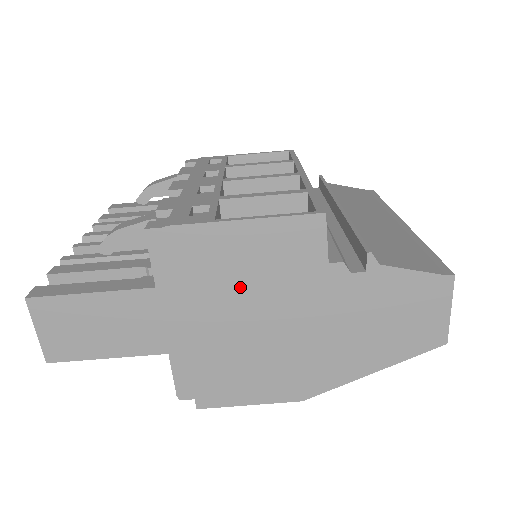
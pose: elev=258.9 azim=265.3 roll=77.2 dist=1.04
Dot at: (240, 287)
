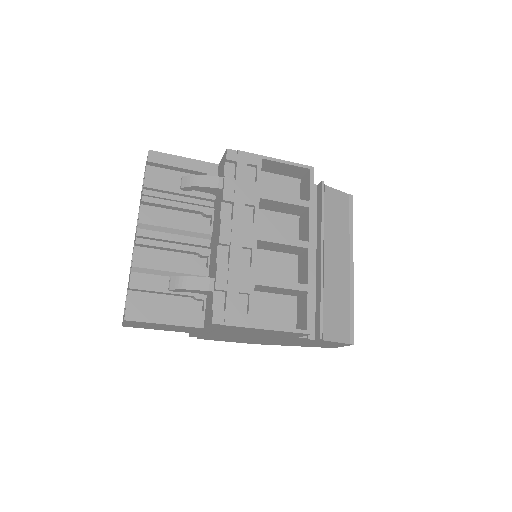
Dot at: (249, 334)
